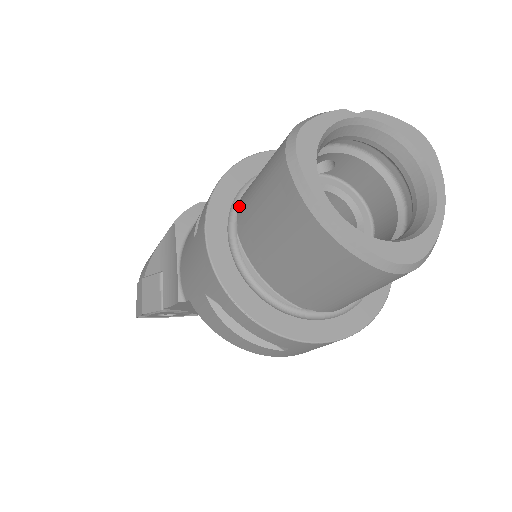
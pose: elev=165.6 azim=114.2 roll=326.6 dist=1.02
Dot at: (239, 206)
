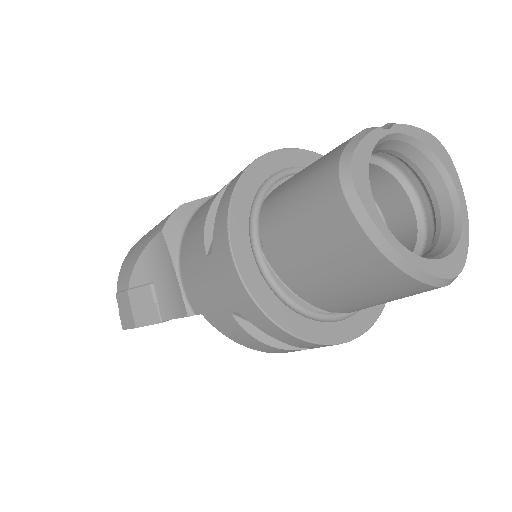
Dot at: (262, 224)
